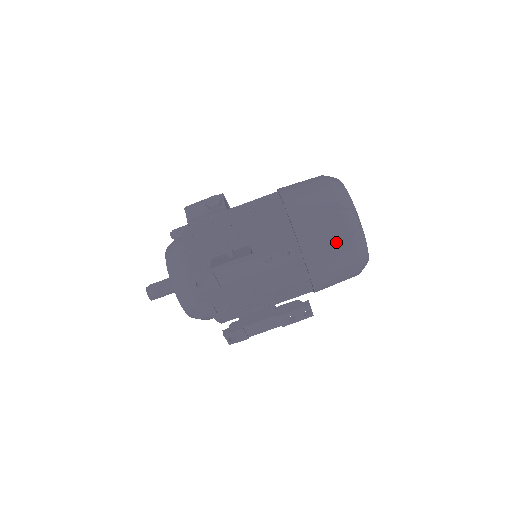
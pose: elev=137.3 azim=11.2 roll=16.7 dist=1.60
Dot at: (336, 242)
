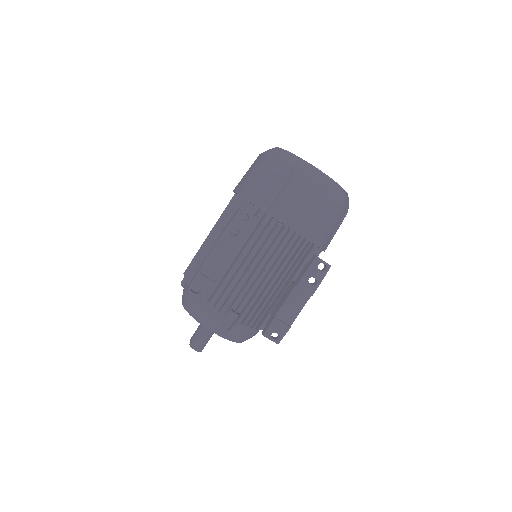
Dot at: (286, 183)
